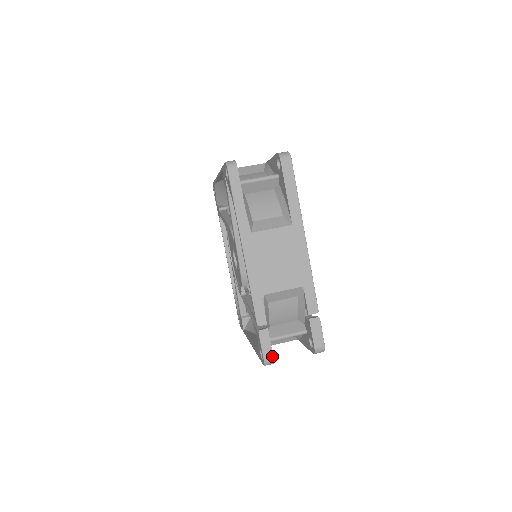
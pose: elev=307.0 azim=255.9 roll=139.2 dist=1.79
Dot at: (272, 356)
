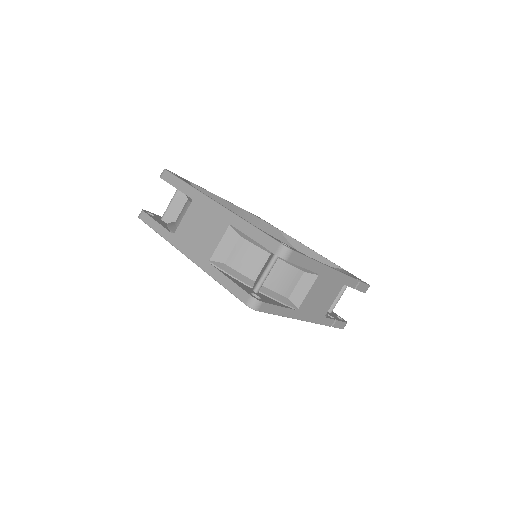
Dot at: (346, 323)
